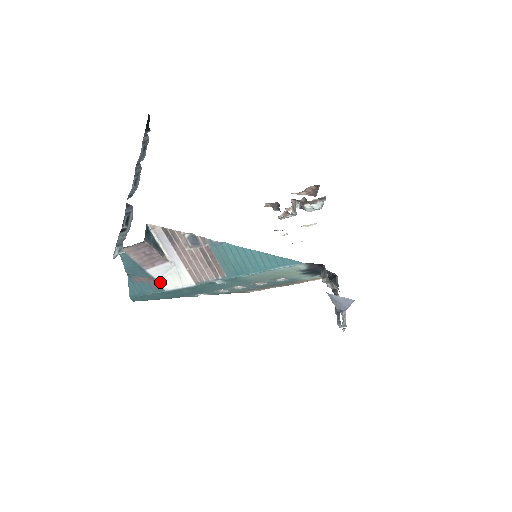
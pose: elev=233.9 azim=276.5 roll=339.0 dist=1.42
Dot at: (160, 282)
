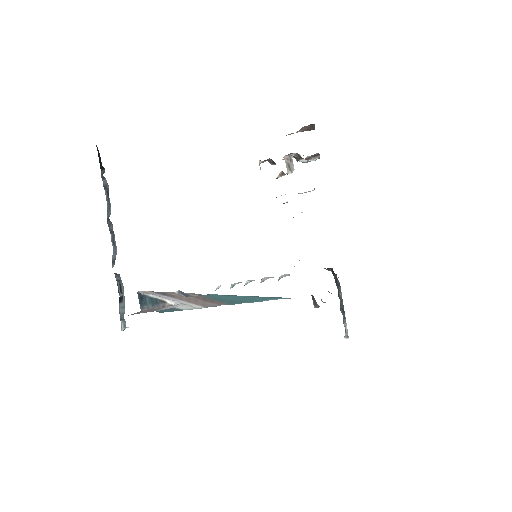
Dot at: (176, 308)
